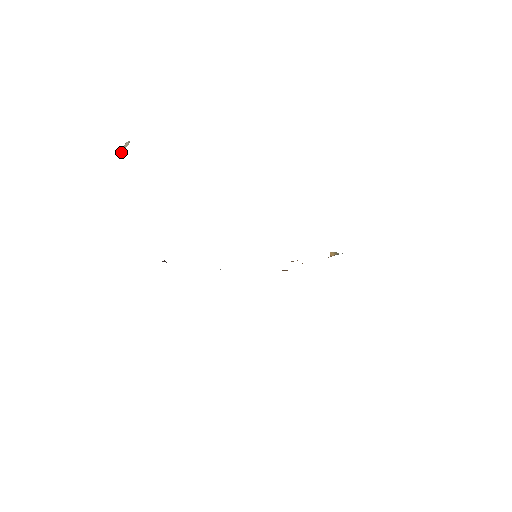
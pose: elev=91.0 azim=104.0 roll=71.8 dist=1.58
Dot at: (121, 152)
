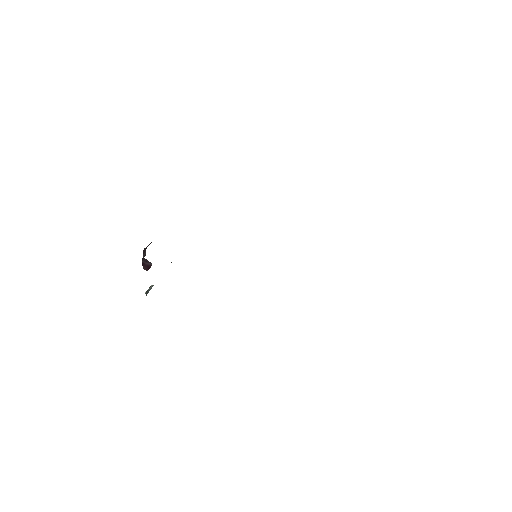
Dot at: (146, 292)
